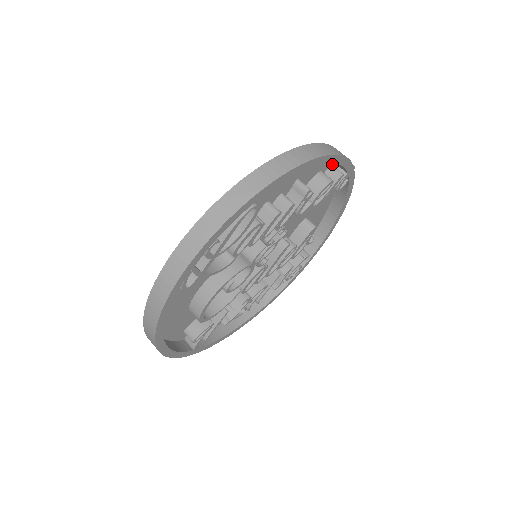
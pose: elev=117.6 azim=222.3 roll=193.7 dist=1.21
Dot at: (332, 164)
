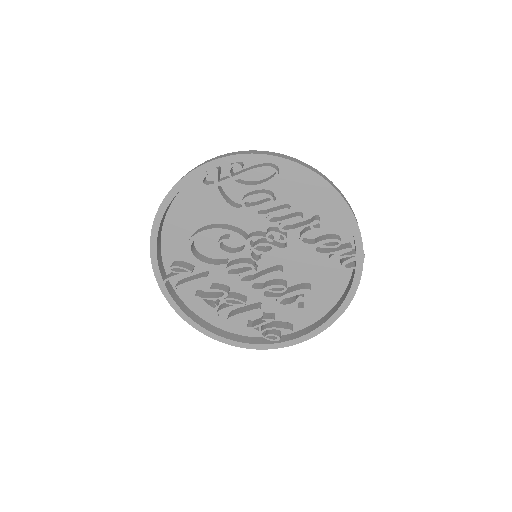
Dot at: (352, 244)
